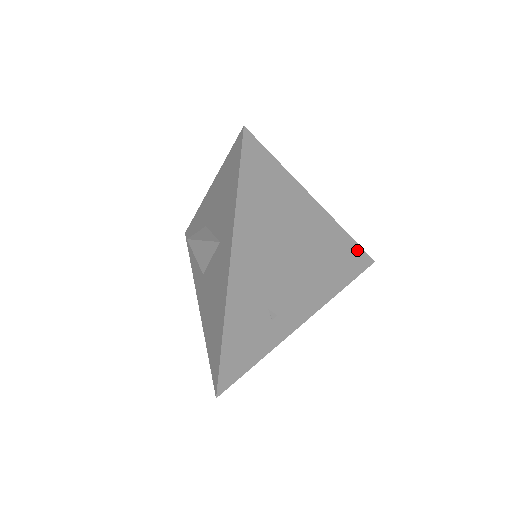
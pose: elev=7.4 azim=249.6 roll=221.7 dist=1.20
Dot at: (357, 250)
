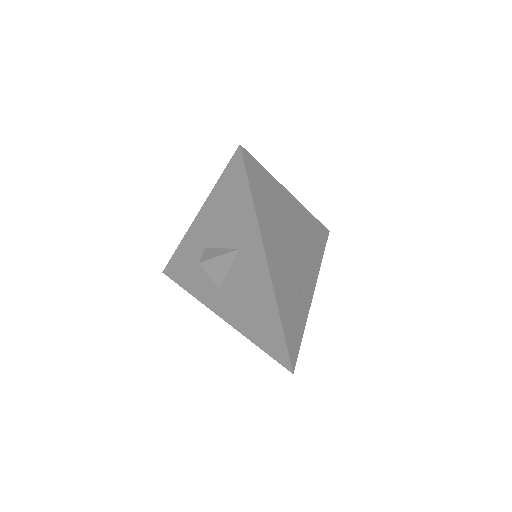
Dot at: (319, 225)
